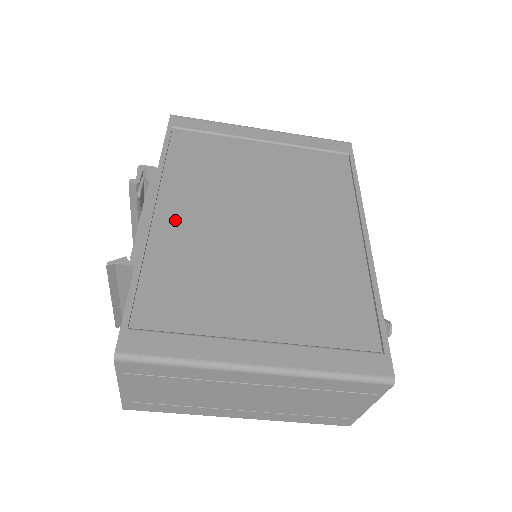
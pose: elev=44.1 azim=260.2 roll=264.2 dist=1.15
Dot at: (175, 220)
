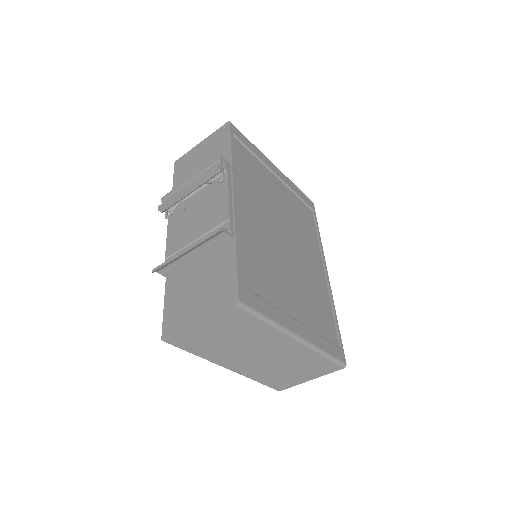
Dot at: (246, 213)
